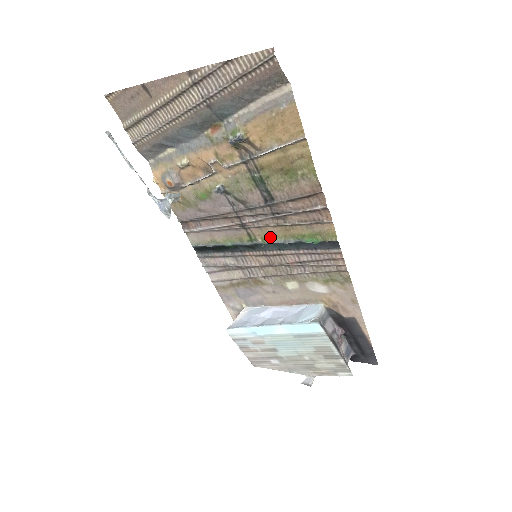
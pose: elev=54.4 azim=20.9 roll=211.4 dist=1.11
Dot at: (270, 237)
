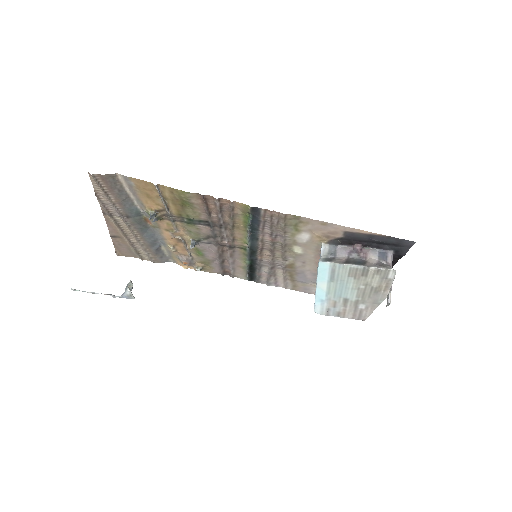
Dot at: (244, 239)
